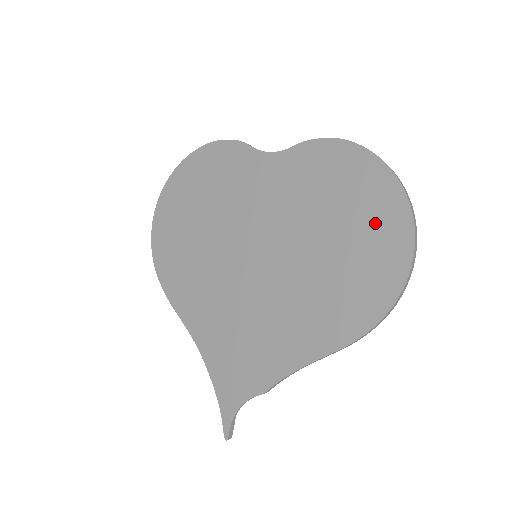
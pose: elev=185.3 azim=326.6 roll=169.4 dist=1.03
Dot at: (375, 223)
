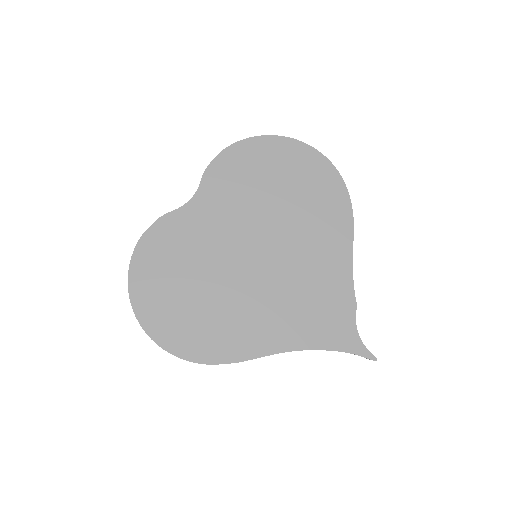
Dot at: (291, 163)
